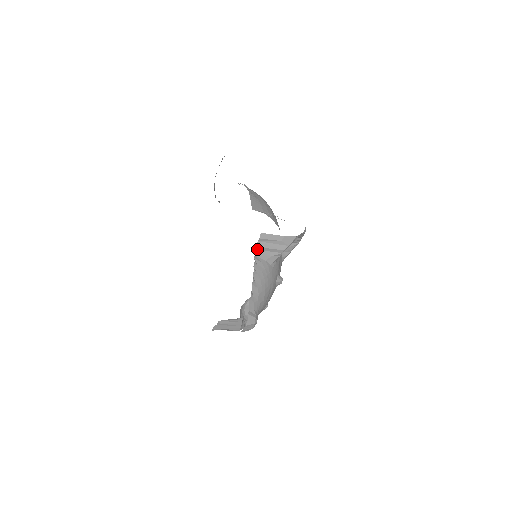
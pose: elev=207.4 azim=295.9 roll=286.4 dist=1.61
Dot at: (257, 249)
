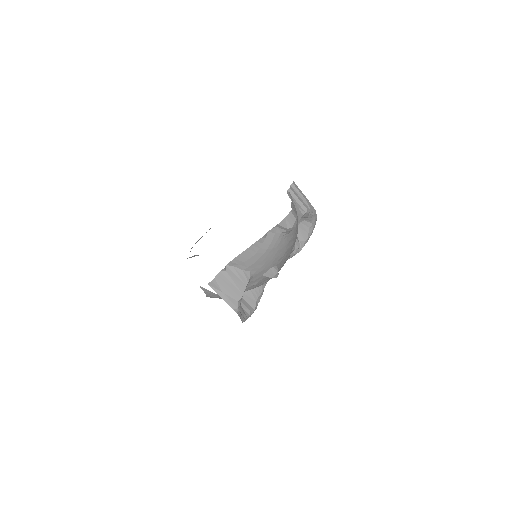
Dot at: occluded
